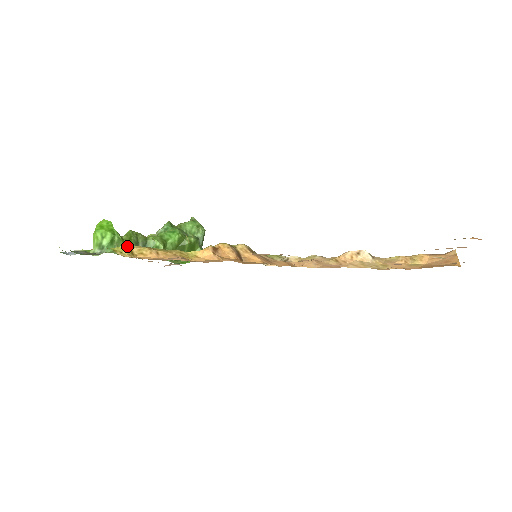
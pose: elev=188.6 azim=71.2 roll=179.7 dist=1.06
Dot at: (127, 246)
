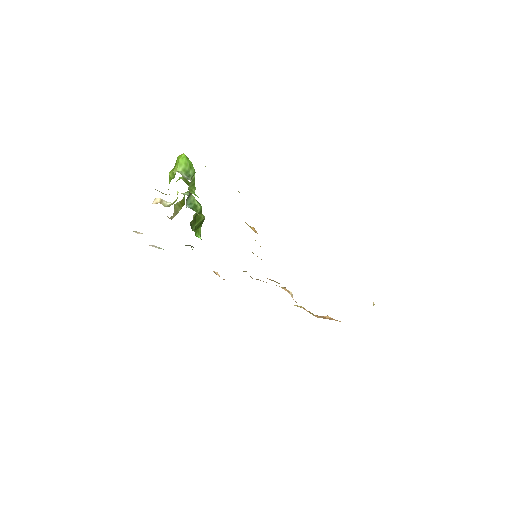
Dot at: occluded
